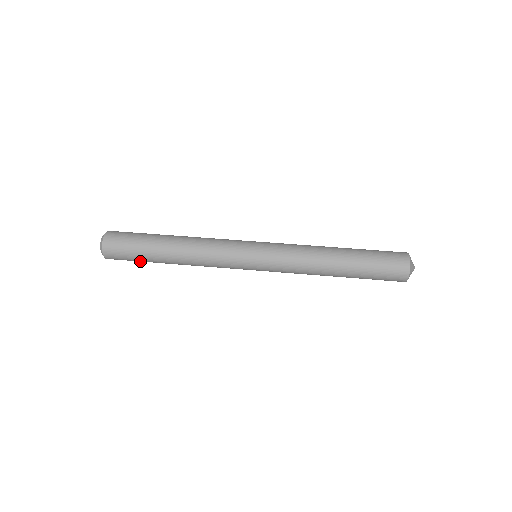
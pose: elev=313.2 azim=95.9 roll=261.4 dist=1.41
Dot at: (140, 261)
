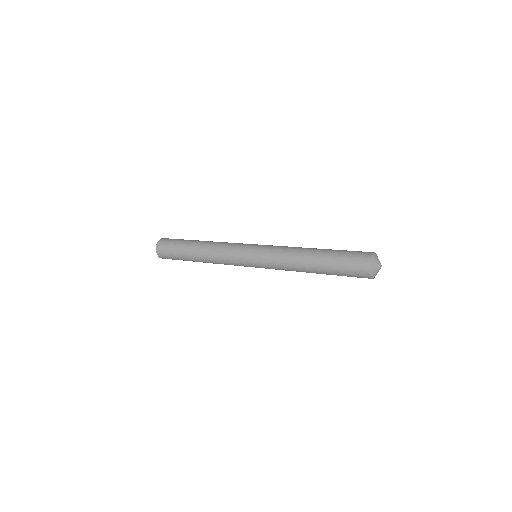
Dot at: (176, 254)
